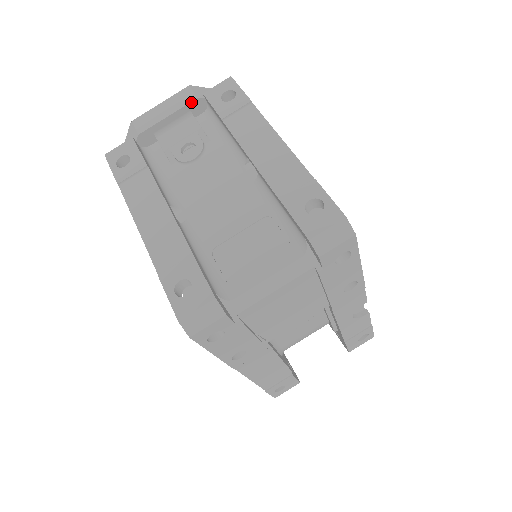
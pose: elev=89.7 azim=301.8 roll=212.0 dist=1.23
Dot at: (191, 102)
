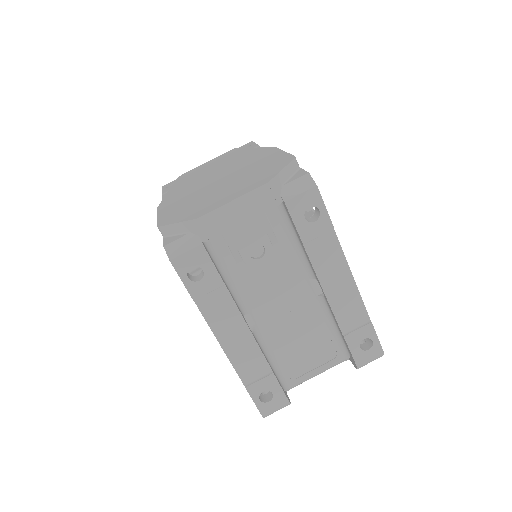
Dot at: (270, 209)
